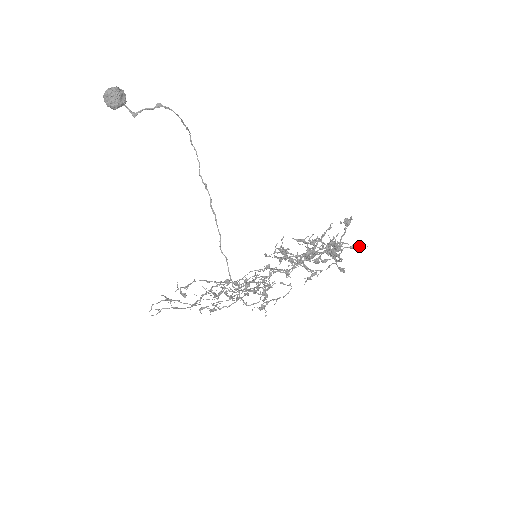
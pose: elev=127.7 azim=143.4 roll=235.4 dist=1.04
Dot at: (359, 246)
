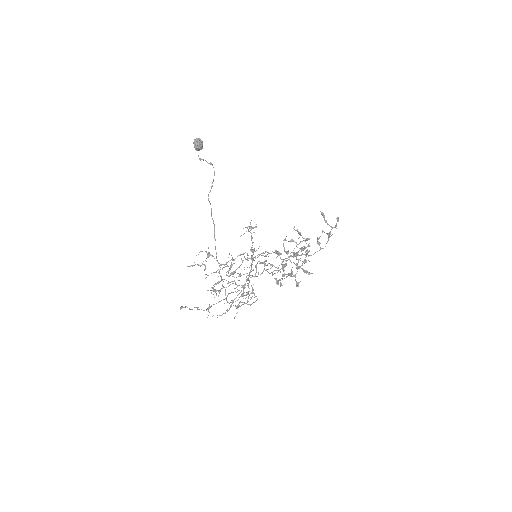
Dot at: (308, 272)
